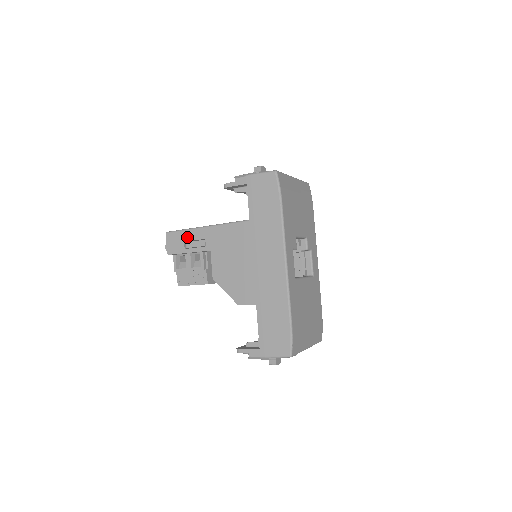
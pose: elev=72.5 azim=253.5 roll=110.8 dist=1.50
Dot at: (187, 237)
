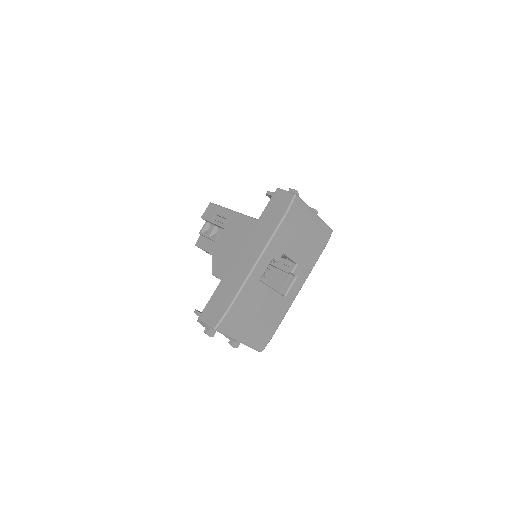
Dot at: (219, 212)
